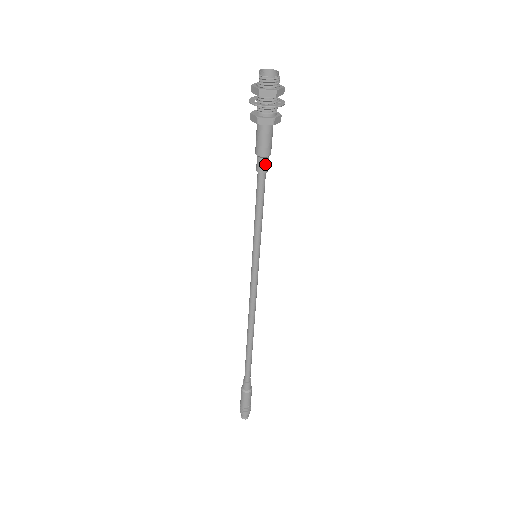
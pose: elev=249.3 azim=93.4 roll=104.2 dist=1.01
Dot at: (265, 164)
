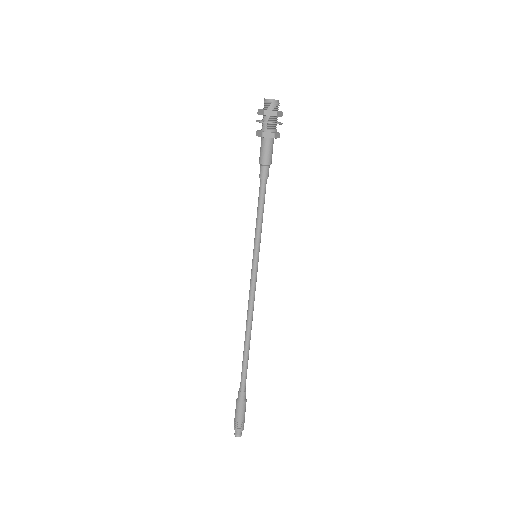
Dot at: (266, 172)
